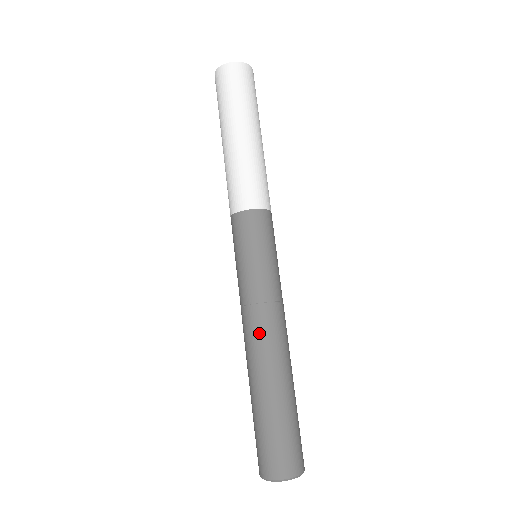
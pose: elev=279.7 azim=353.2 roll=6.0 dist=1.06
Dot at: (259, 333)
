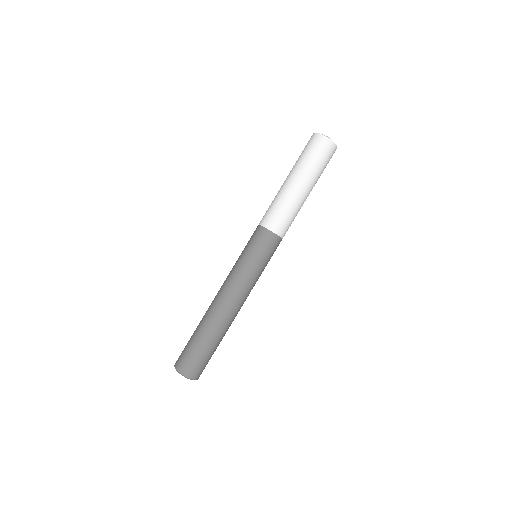
Dot at: (235, 304)
